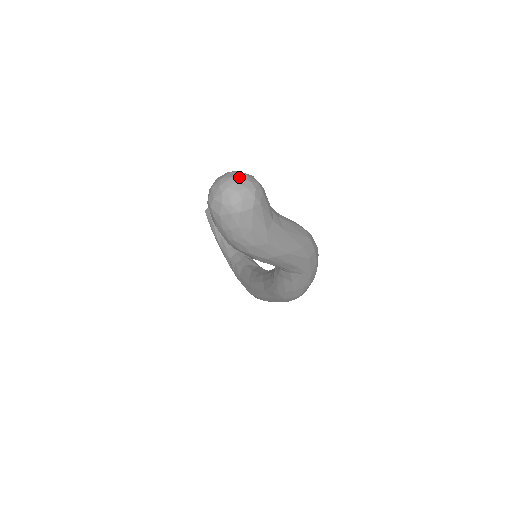
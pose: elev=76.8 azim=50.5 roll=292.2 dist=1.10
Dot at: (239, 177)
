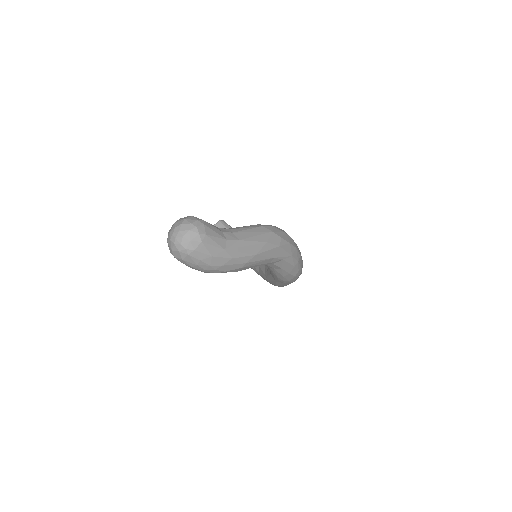
Dot at: (180, 225)
